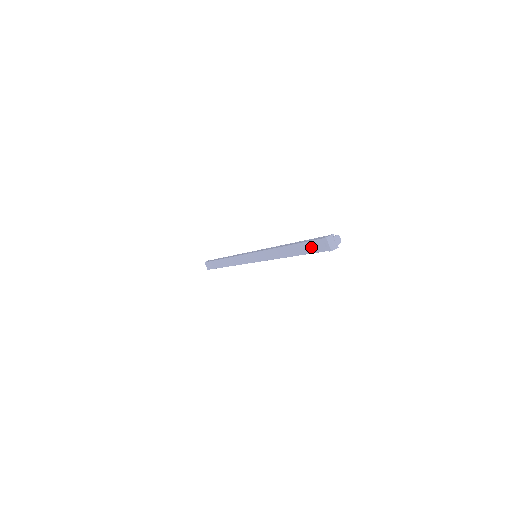
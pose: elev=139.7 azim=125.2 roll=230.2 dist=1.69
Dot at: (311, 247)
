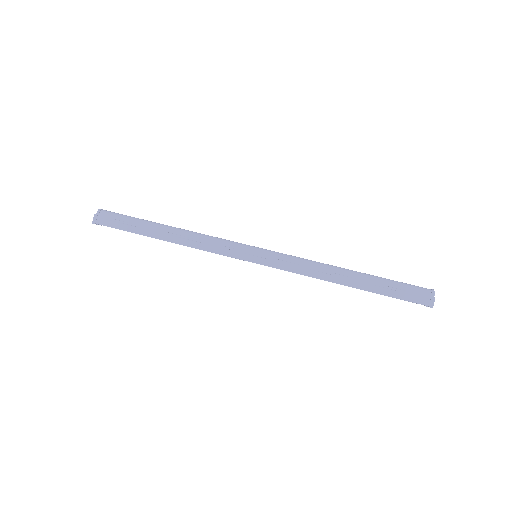
Dot at: occluded
